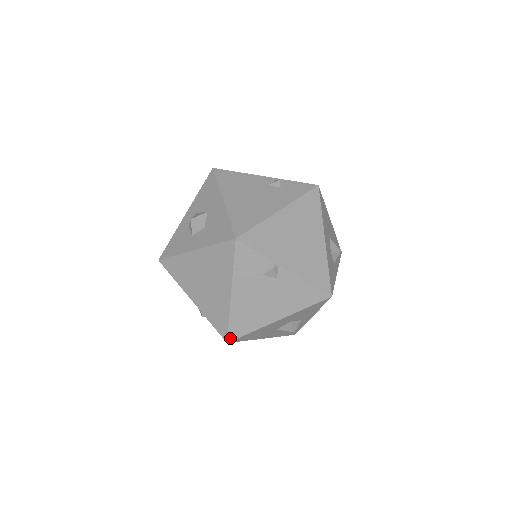
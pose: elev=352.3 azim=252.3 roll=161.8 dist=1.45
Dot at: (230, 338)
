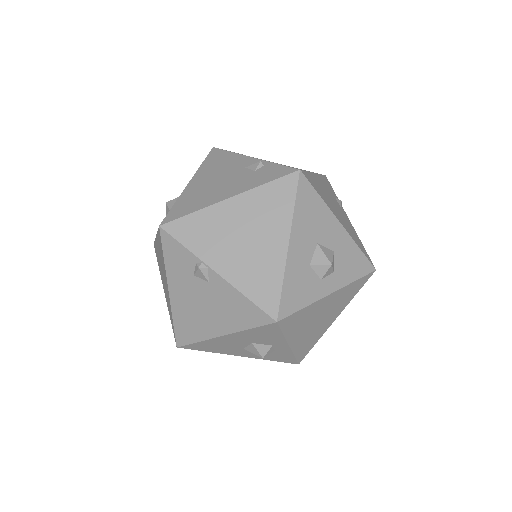
Dot at: (178, 343)
